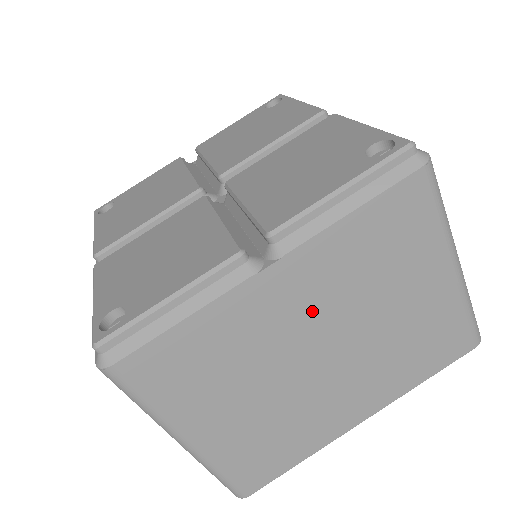
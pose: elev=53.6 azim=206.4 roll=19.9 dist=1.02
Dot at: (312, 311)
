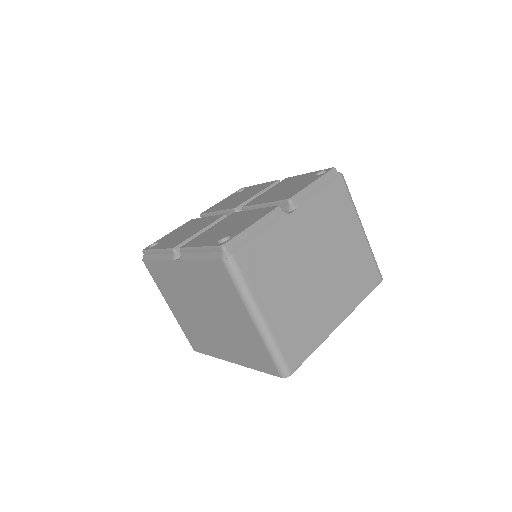
Dot at: (311, 241)
